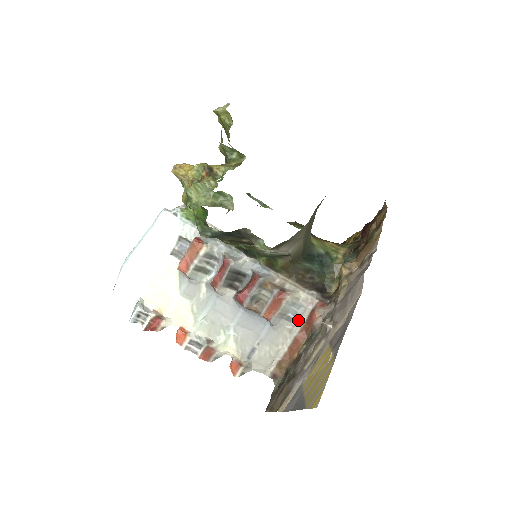
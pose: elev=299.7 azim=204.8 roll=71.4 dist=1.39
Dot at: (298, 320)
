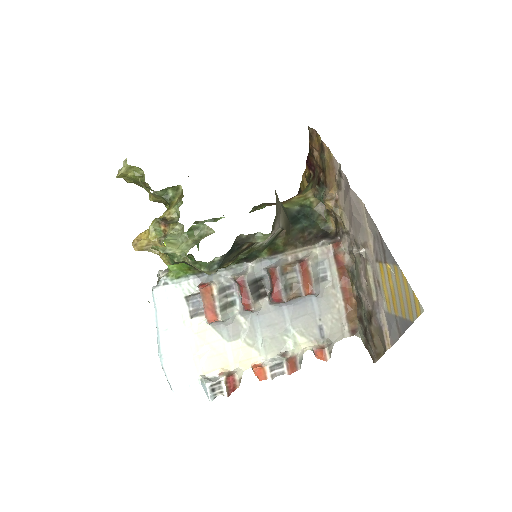
Dot at: (331, 273)
